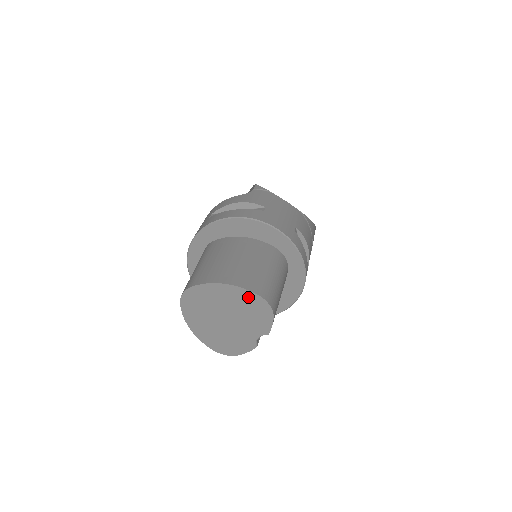
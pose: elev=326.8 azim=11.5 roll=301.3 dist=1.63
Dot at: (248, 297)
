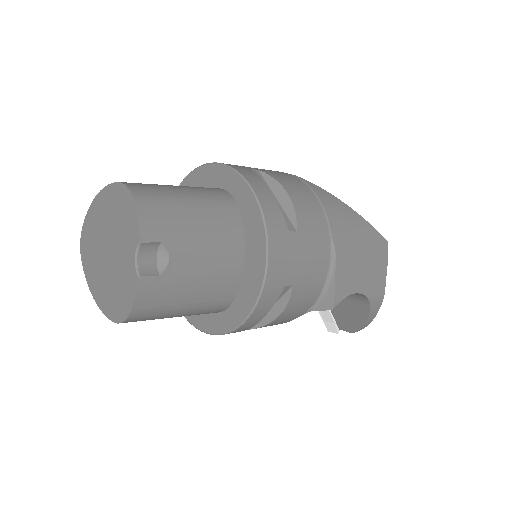
Dot at: (112, 195)
